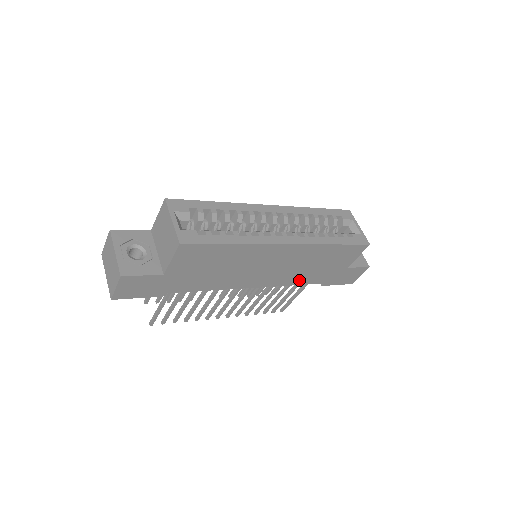
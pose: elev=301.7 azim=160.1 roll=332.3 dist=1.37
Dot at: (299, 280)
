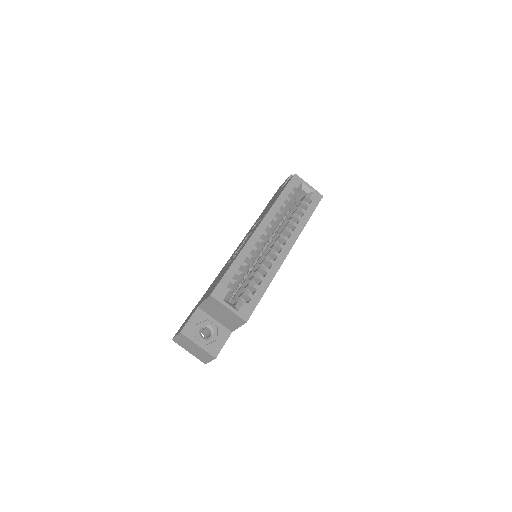
Dot at: occluded
